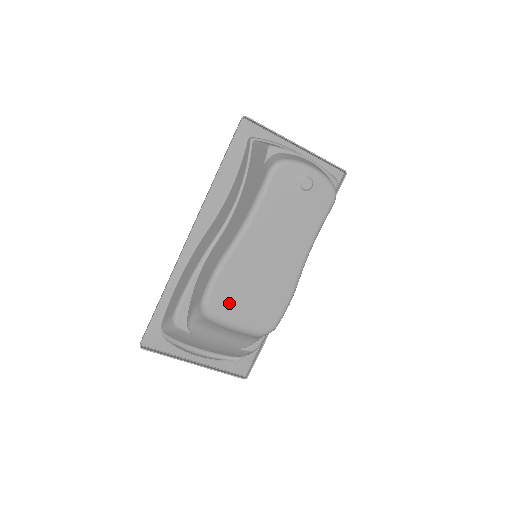
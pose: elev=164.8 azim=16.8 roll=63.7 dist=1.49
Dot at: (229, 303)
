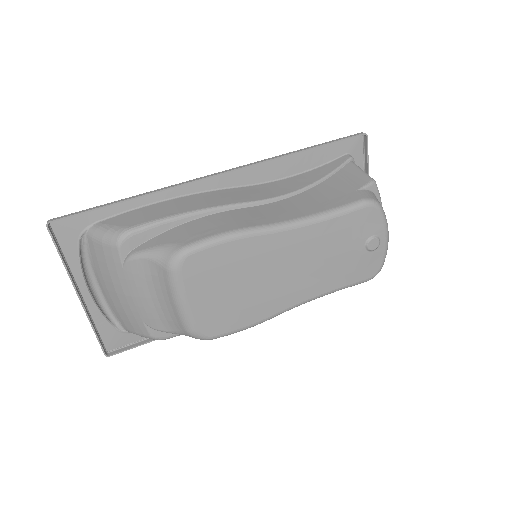
Dot at: (205, 276)
